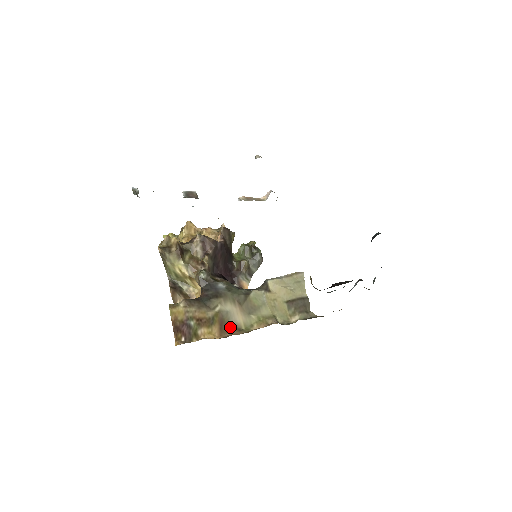
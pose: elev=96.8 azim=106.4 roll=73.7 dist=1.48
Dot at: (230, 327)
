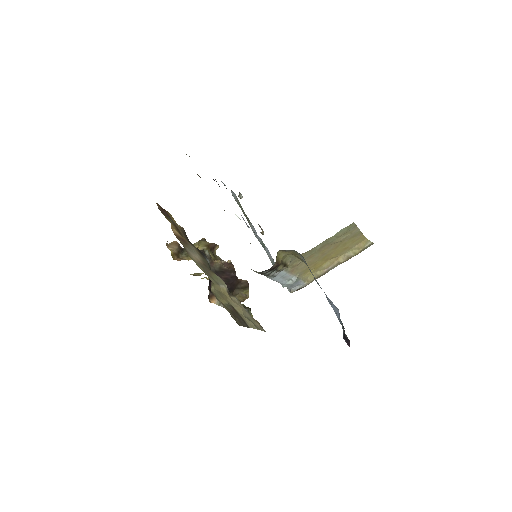
Dot at: (184, 246)
